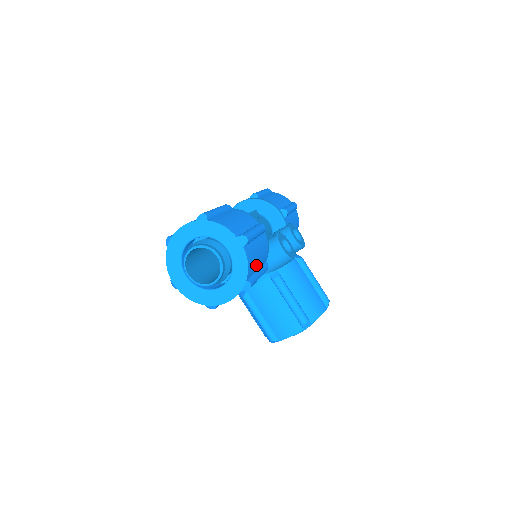
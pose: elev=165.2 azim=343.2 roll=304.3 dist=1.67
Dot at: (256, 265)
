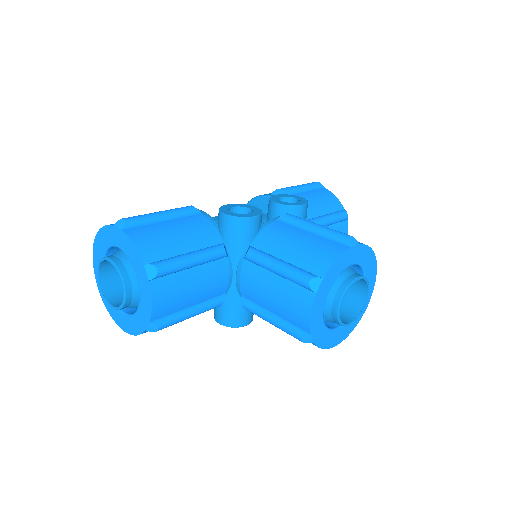
Dot at: (173, 246)
